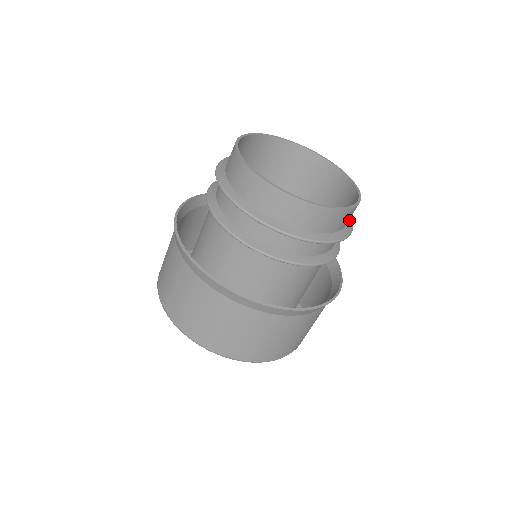
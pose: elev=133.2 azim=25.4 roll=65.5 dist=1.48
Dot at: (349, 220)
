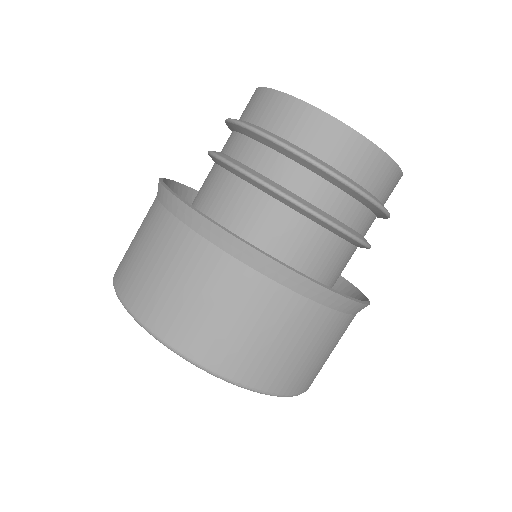
Dot at: occluded
